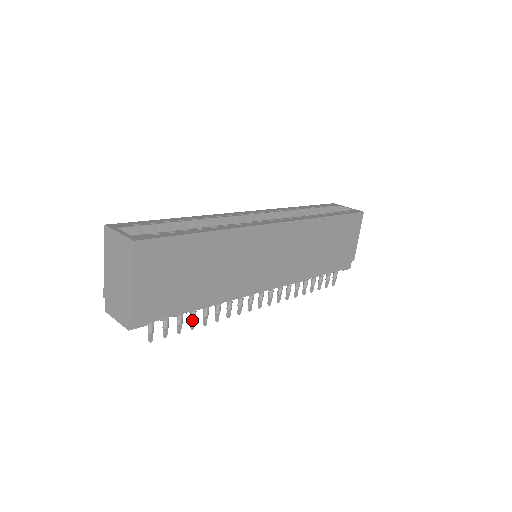
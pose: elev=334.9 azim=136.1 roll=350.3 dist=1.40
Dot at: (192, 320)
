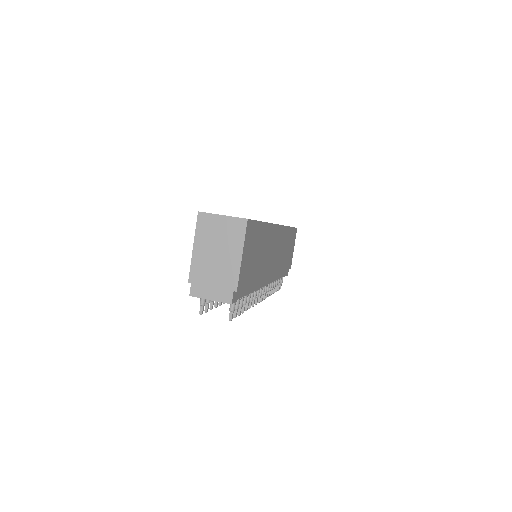
Dot at: (245, 304)
